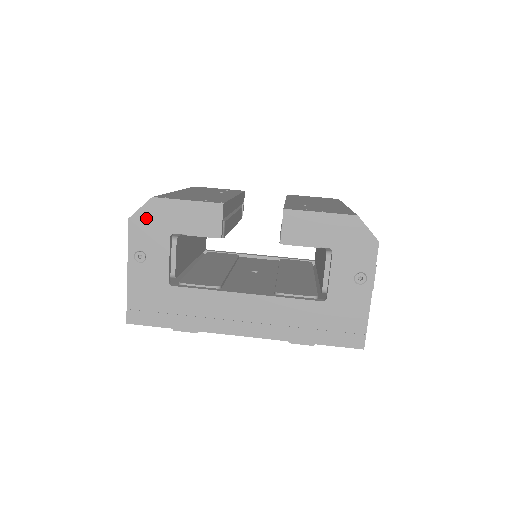
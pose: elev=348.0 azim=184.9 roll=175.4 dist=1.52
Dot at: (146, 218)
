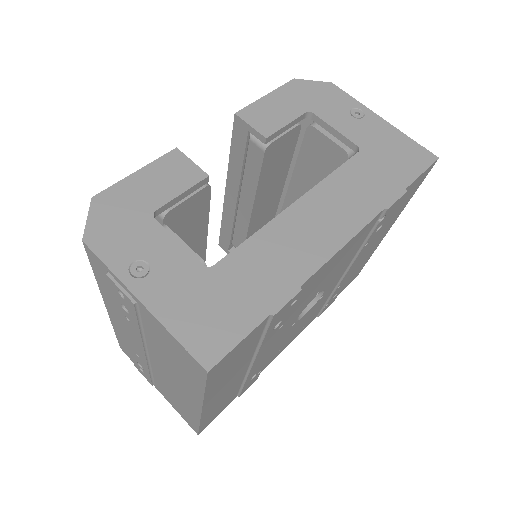
Dot at: (105, 223)
